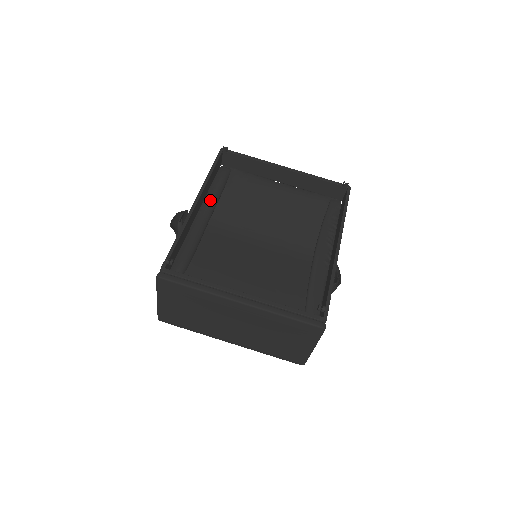
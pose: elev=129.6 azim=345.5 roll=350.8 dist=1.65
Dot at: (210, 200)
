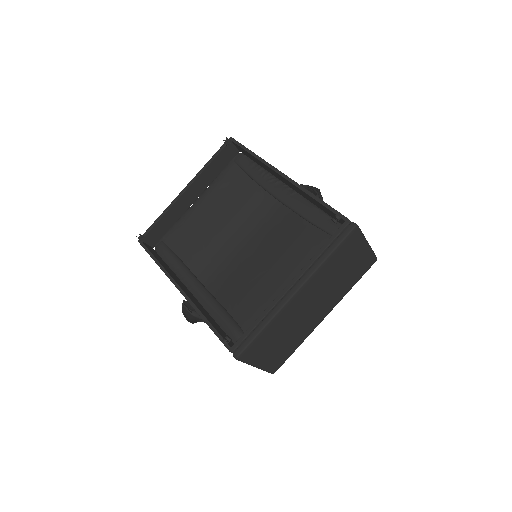
Dot at: (183, 274)
